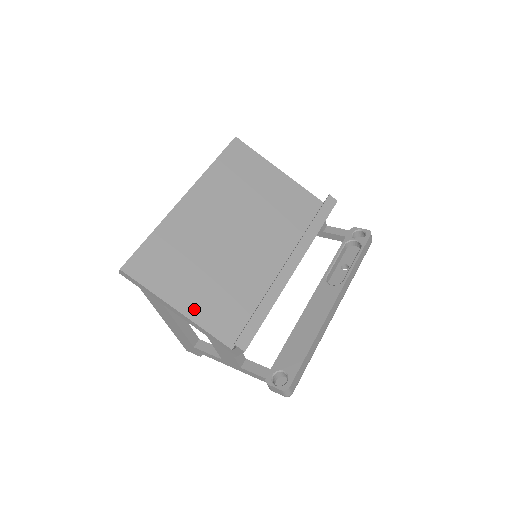
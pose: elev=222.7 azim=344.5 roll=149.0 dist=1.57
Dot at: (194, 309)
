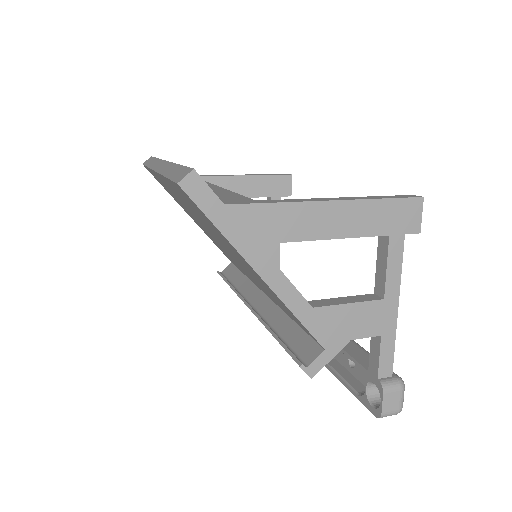
Dot at: occluded
